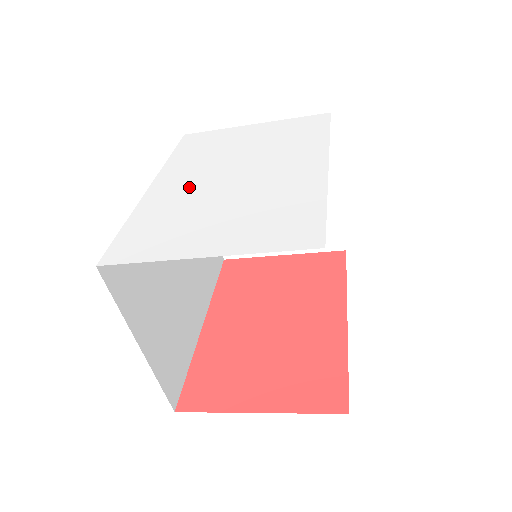
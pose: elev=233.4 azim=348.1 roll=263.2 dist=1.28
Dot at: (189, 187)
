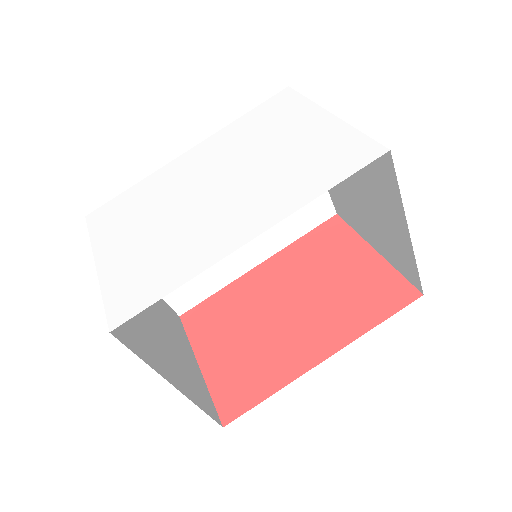
Dot at: (188, 176)
